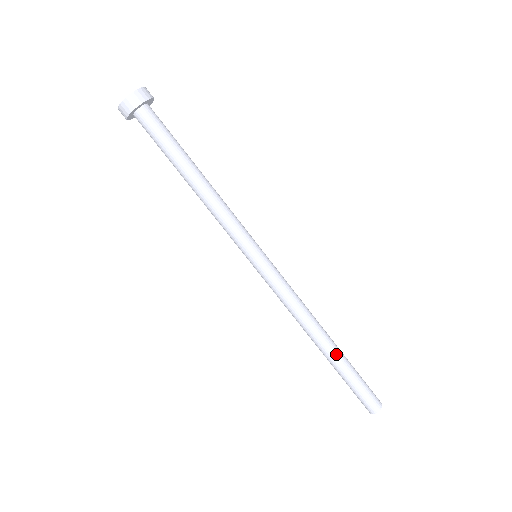
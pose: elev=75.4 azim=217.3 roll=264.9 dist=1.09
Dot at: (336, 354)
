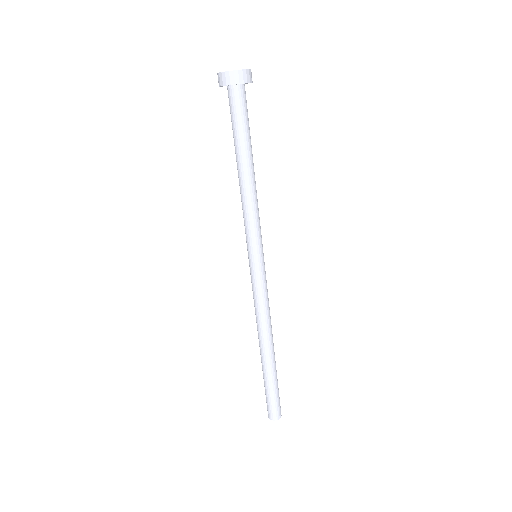
Dot at: (267, 364)
